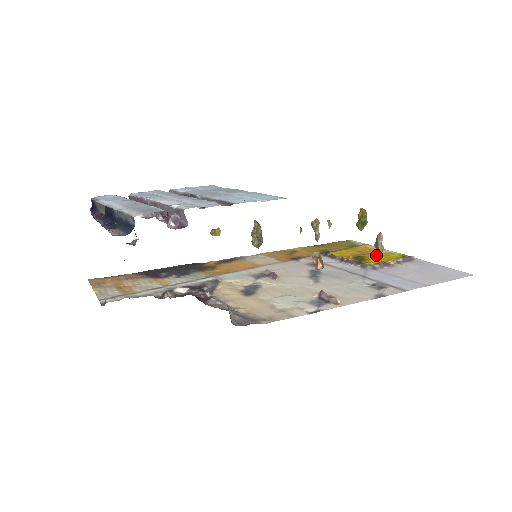
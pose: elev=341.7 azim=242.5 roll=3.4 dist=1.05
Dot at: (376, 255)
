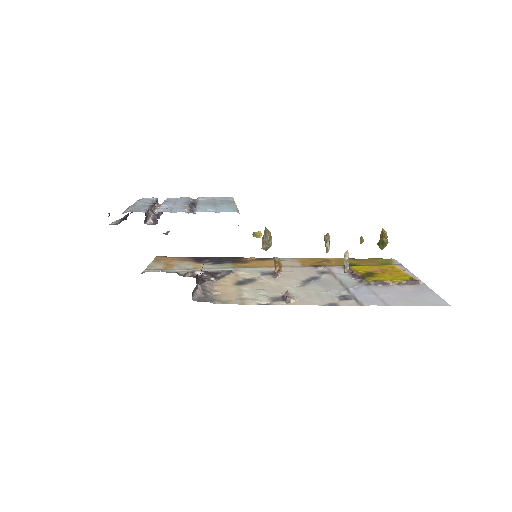
Dot at: (390, 274)
